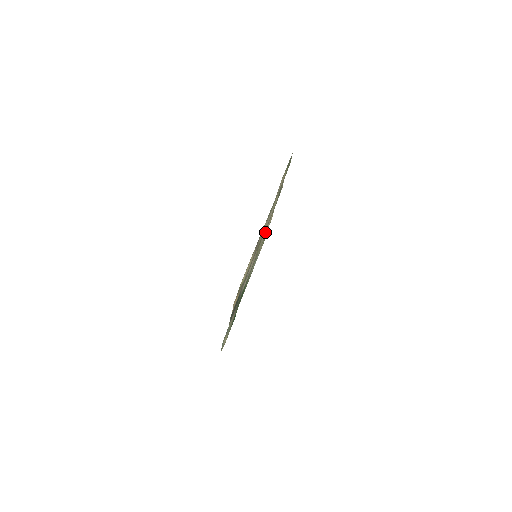
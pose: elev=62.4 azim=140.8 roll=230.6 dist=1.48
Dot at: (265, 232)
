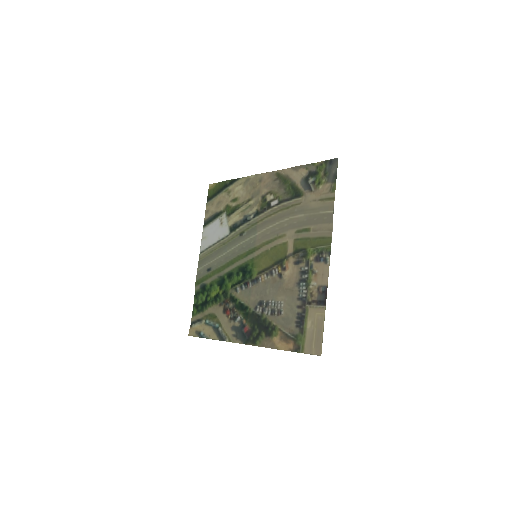
Dot at: (241, 203)
